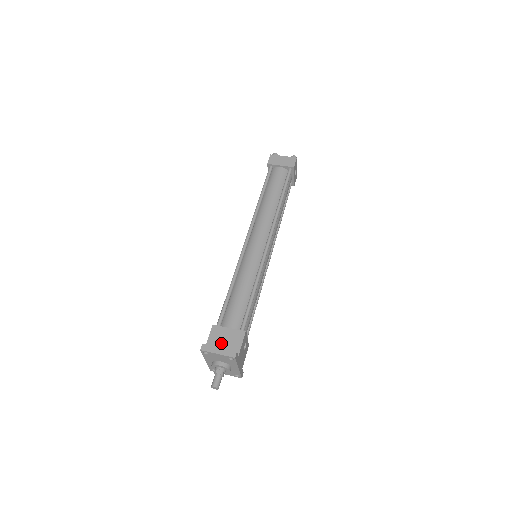
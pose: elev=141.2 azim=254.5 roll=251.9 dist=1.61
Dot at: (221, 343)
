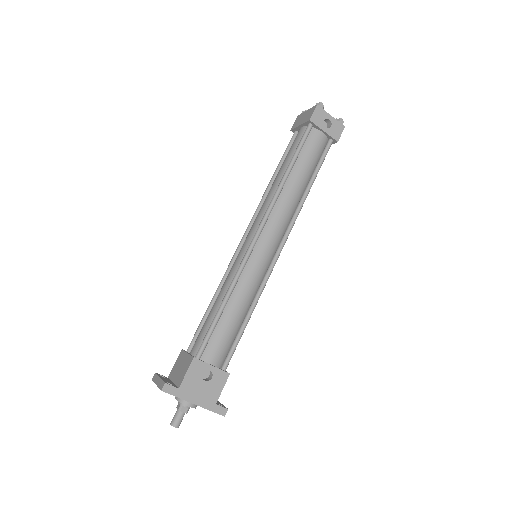
Dot at: (177, 372)
